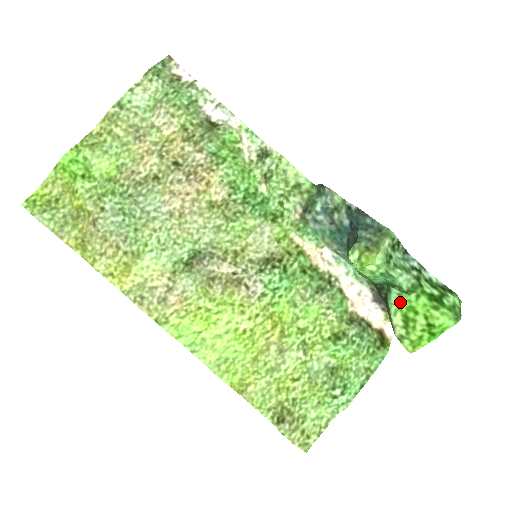
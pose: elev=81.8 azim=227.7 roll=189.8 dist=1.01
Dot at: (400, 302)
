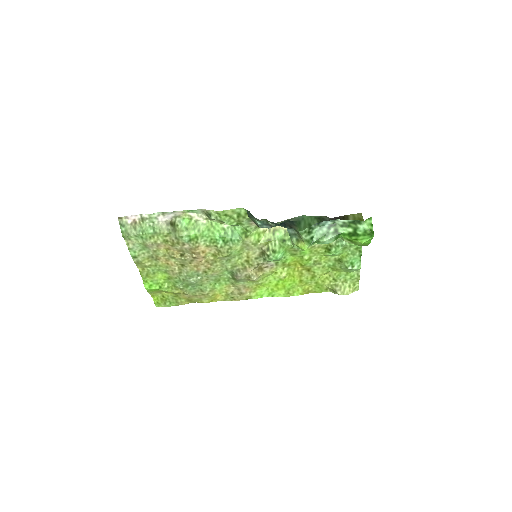
Dot at: occluded
